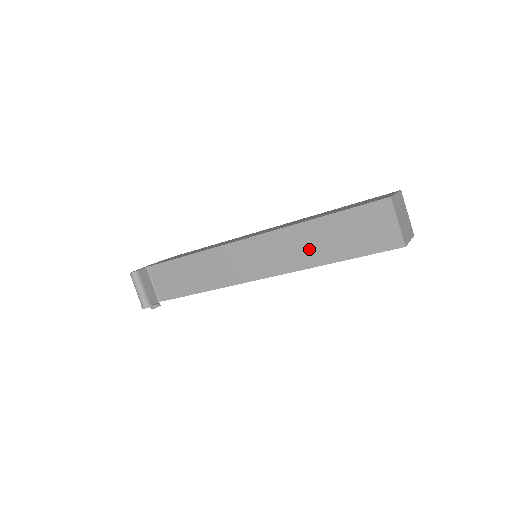
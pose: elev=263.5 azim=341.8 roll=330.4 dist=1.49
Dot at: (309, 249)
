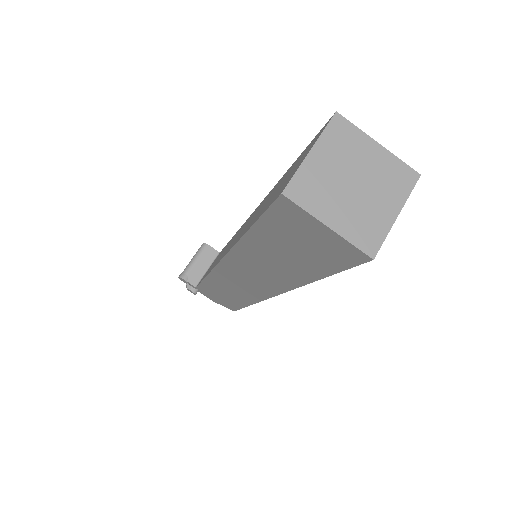
Dot at: (253, 218)
